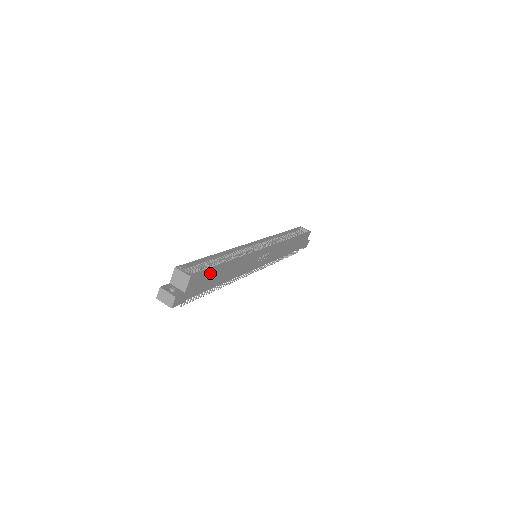
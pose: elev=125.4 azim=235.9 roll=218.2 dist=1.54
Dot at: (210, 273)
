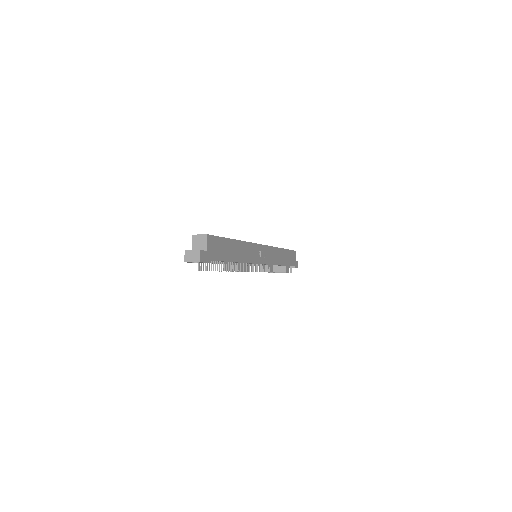
Dot at: (222, 242)
